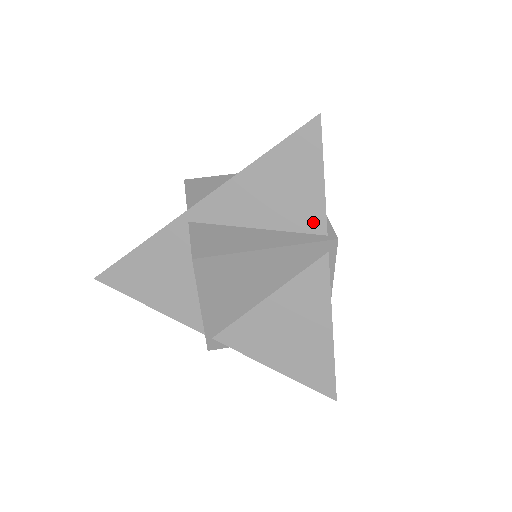
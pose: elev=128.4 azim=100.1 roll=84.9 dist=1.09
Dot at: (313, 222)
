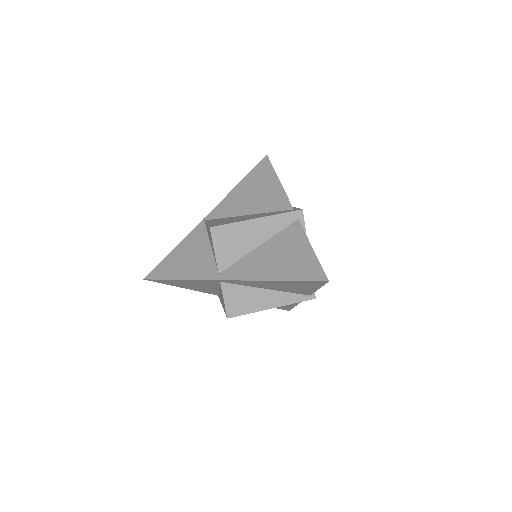
Dot at: (303, 293)
